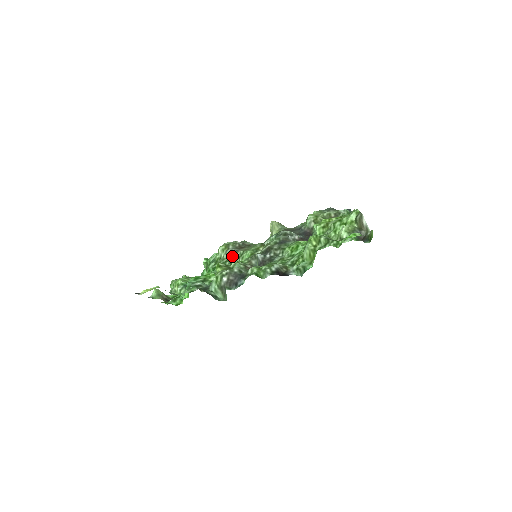
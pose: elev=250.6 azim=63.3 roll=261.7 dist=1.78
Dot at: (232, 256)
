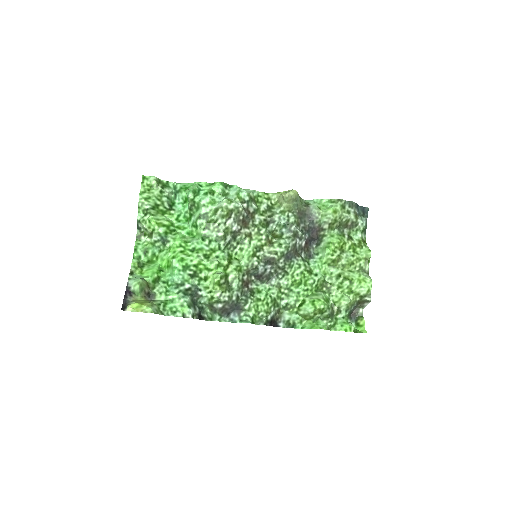
Dot at: (230, 233)
